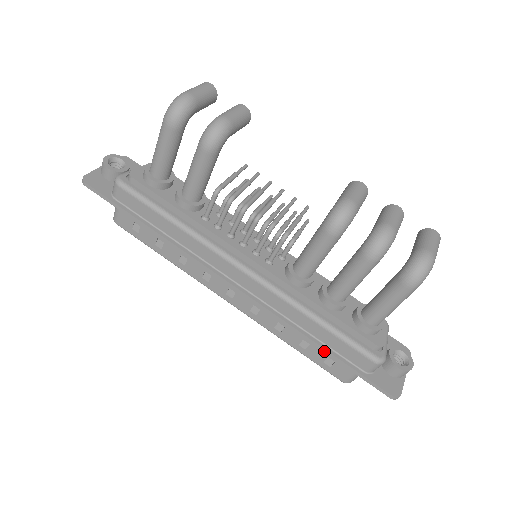
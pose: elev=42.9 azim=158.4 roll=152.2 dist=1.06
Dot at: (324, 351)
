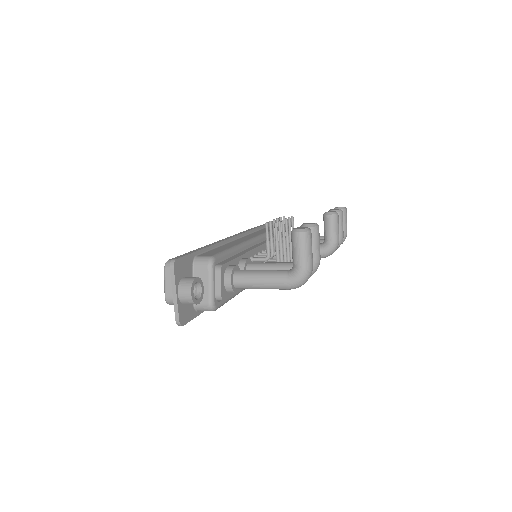
Dot at: occluded
